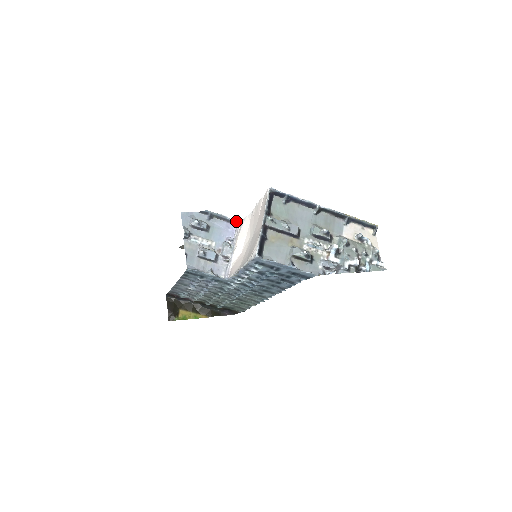
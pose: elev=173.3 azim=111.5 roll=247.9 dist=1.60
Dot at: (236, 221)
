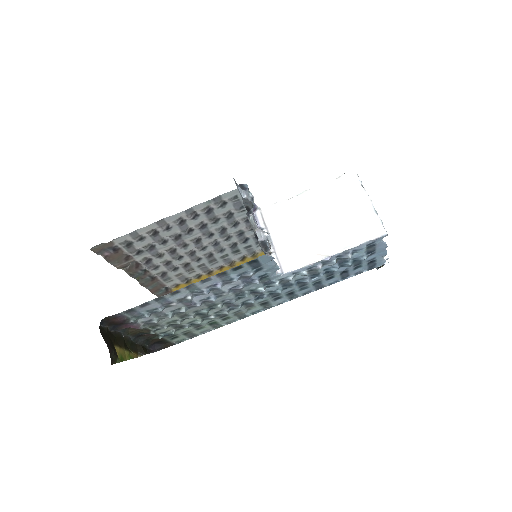
Dot at: (256, 208)
